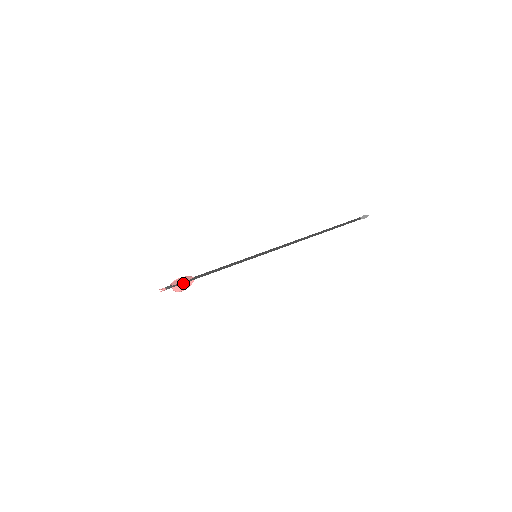
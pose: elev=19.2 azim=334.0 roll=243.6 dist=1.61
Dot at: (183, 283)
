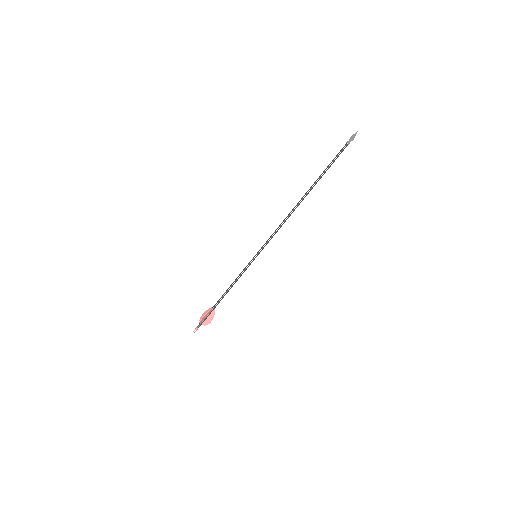
Dot at: (208, 316)
